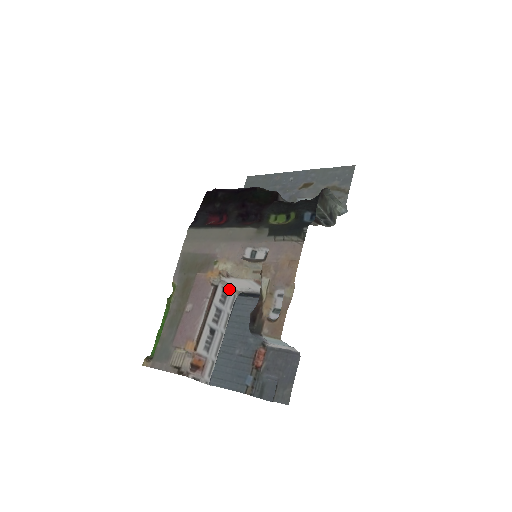
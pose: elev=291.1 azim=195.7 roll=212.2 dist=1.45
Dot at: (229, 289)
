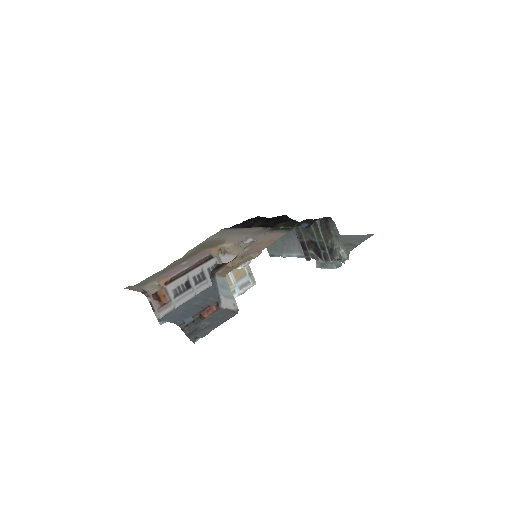
Dot at: occluded
